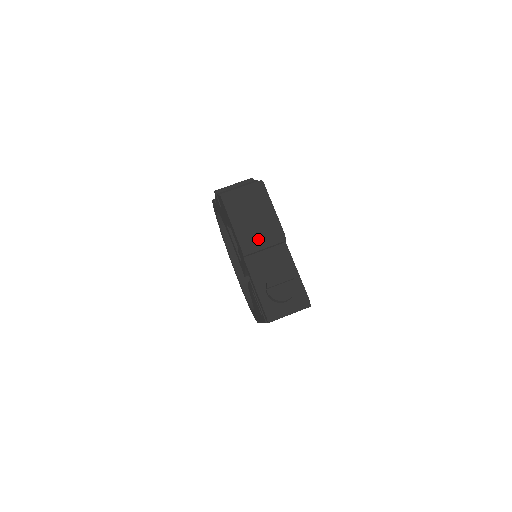
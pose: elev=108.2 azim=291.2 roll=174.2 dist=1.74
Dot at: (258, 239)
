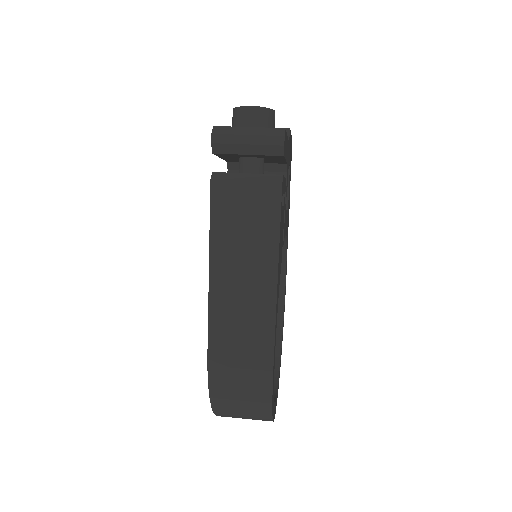
Dot at: occluded
